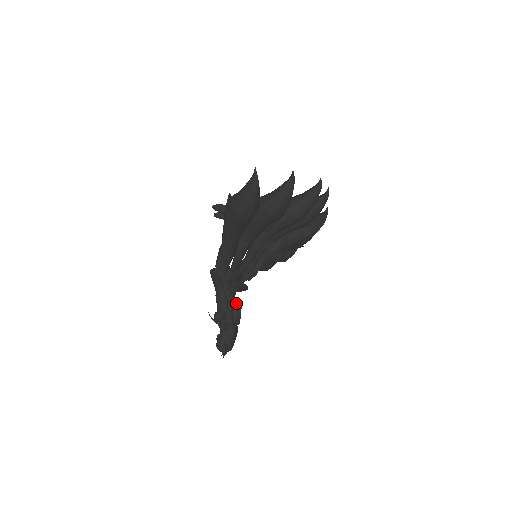
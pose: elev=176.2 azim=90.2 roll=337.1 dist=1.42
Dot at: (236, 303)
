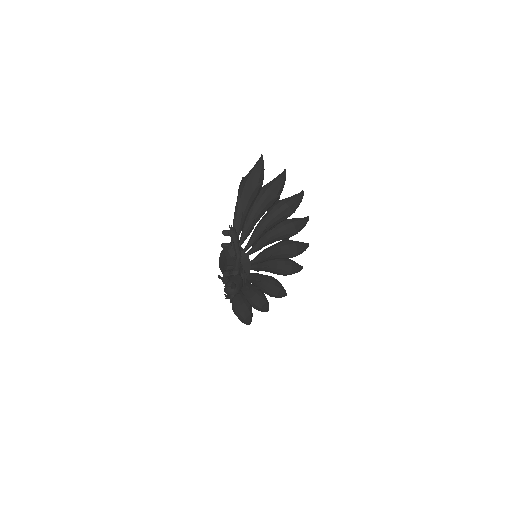
Dot at: occluded
